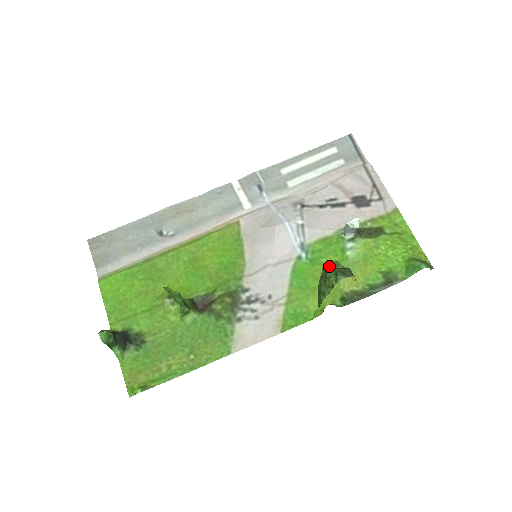
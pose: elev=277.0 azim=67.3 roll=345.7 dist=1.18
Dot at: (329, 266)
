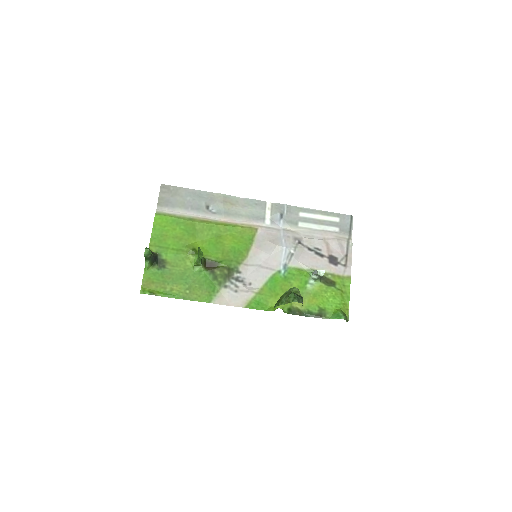
Dot at: (293, 290)
